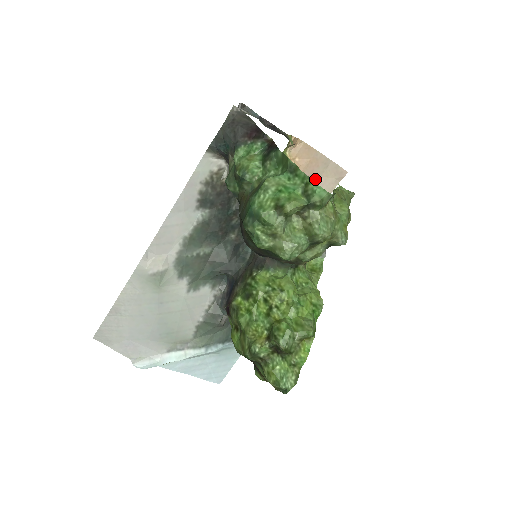
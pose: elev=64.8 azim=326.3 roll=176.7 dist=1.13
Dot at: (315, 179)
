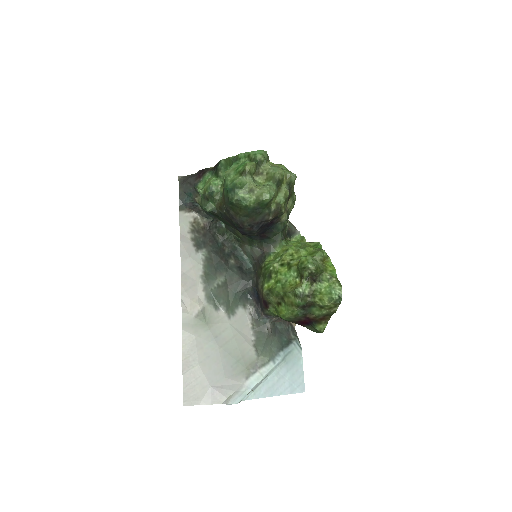
Dot at: occluded
